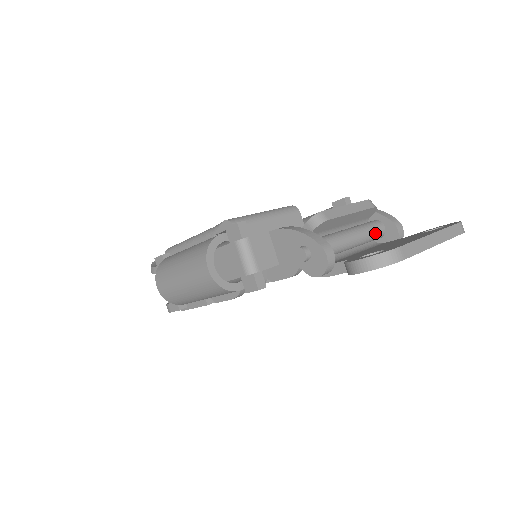
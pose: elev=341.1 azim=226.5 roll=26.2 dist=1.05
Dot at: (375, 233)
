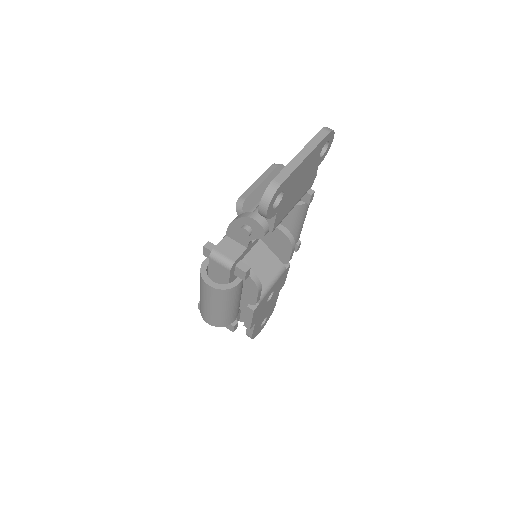
Dot at: occluded
